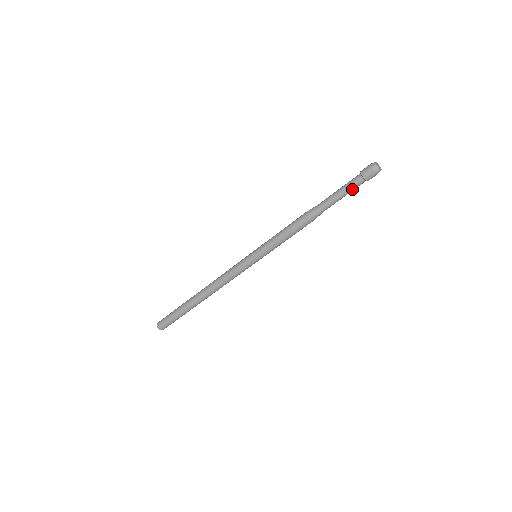
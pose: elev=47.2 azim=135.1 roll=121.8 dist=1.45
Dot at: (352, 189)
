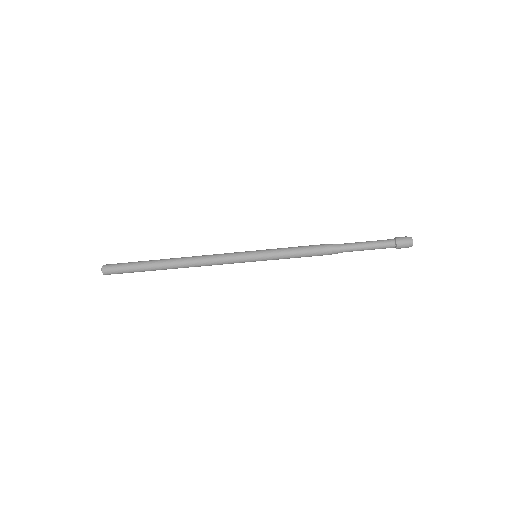
Dot at: (380, 245)
